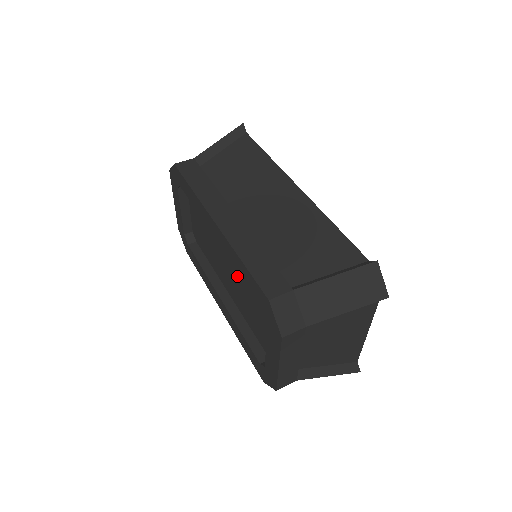
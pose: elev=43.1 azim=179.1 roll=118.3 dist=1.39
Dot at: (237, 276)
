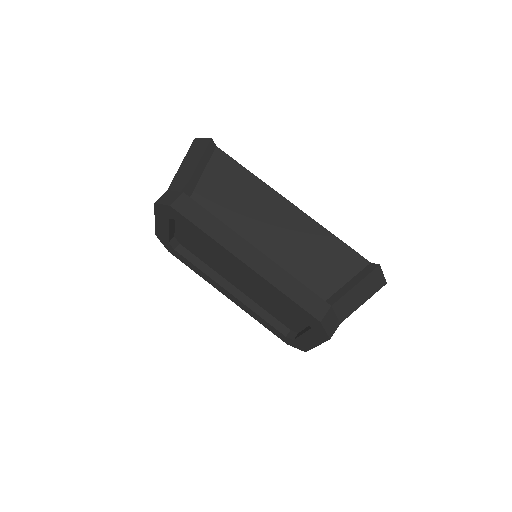
Dot at: (256, 285)
